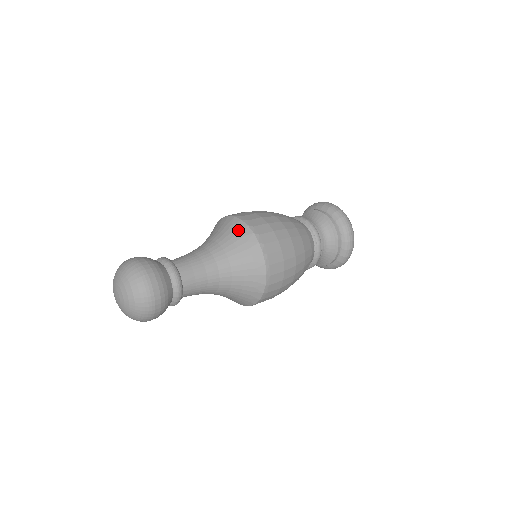
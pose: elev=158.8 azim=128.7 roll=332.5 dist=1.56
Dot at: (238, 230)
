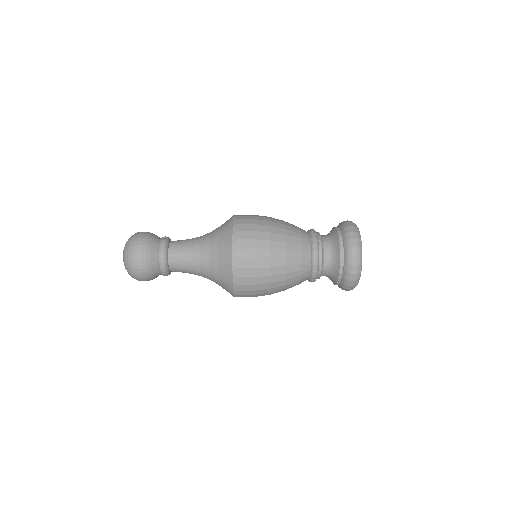
Dot at: (225, 261)
